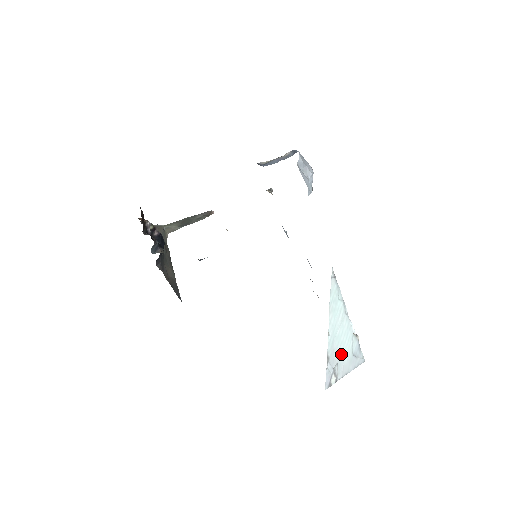
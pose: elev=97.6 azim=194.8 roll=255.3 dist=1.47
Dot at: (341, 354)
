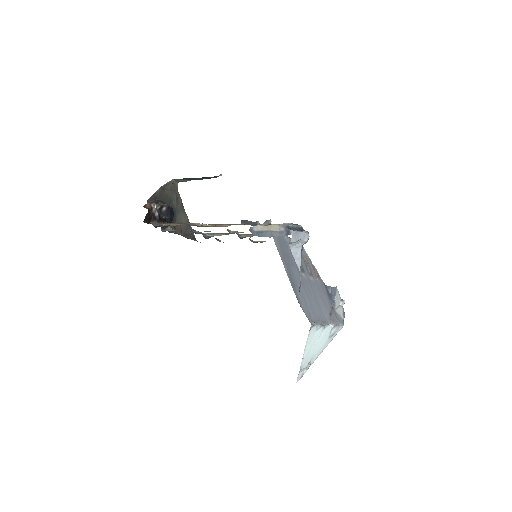
Dot at: (316, 351)
